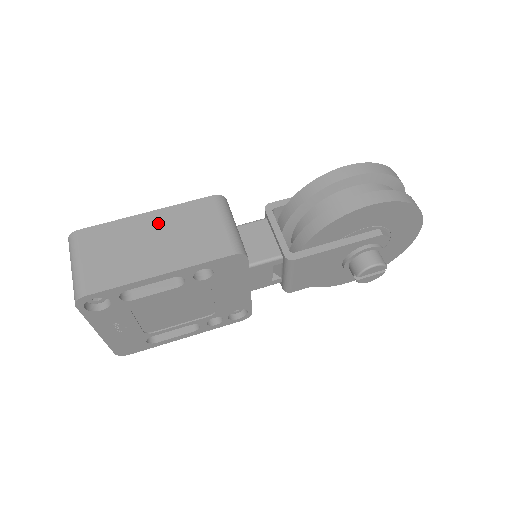
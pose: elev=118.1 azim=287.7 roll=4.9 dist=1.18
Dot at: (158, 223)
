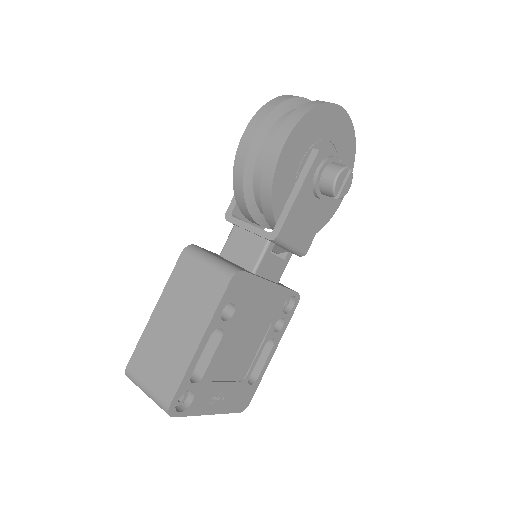
Dot at: (167, 310)
